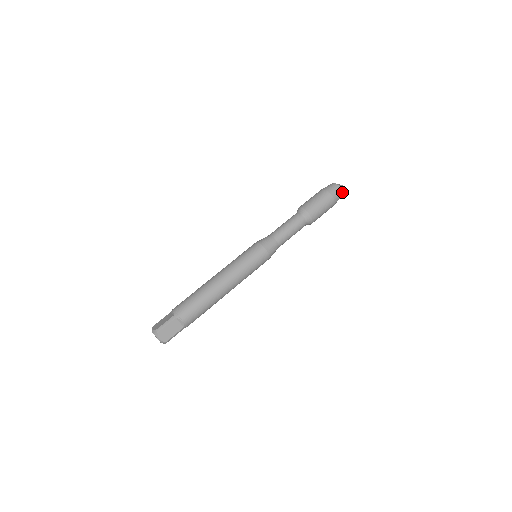
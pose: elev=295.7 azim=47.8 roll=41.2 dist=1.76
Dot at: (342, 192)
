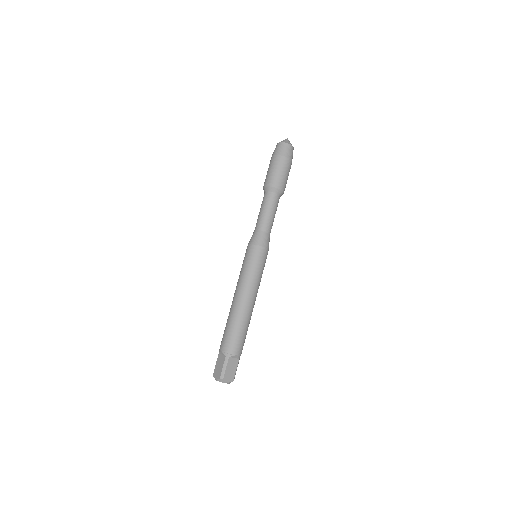
Dot at: (292, 147)
